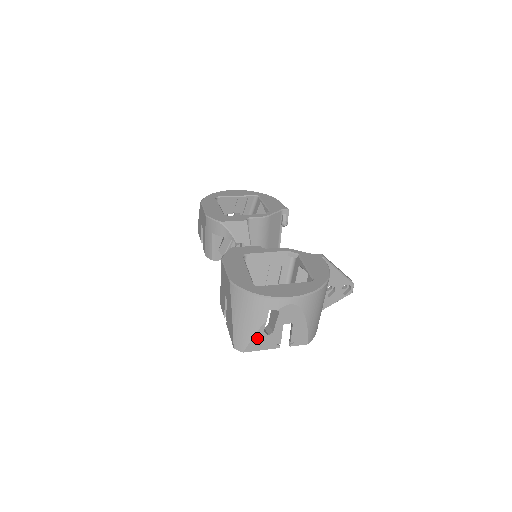
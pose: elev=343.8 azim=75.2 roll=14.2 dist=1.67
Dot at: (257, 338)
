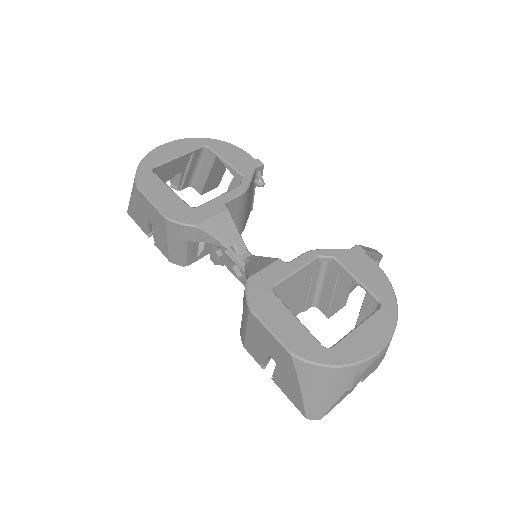
Dot at: (337, 402)
